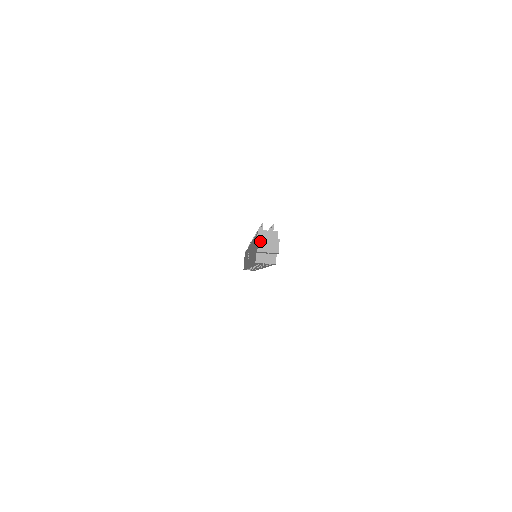
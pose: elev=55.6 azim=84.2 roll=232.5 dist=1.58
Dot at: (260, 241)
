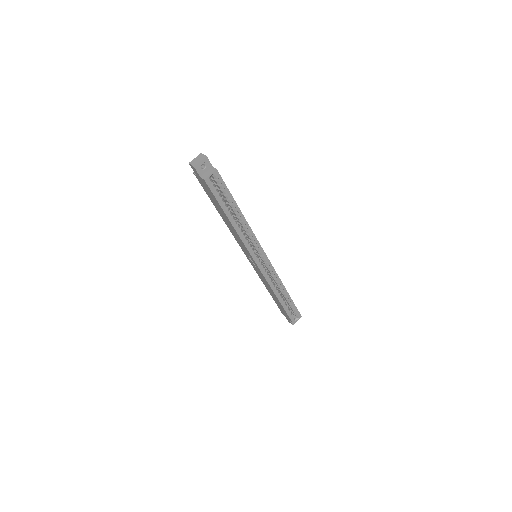
Dot at: (191, 163)
